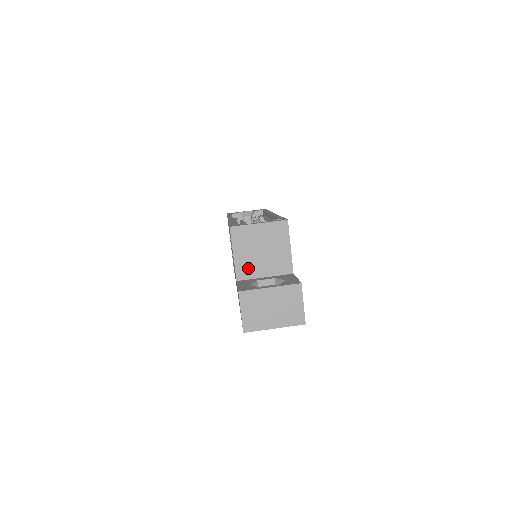
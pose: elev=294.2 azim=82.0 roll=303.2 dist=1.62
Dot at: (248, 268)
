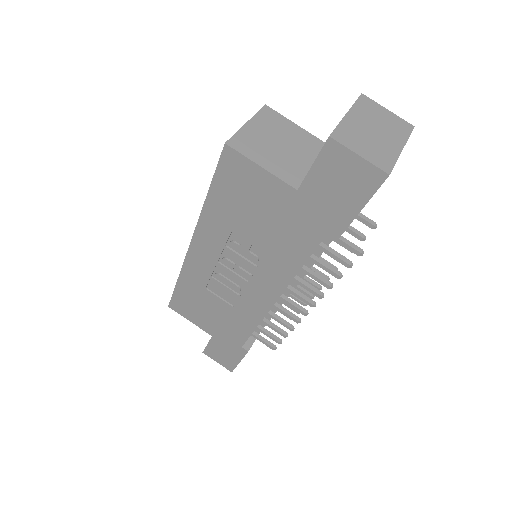
Dot at: (290, 170)
